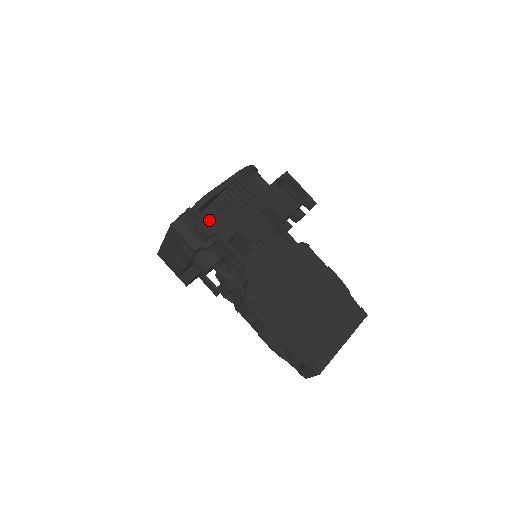
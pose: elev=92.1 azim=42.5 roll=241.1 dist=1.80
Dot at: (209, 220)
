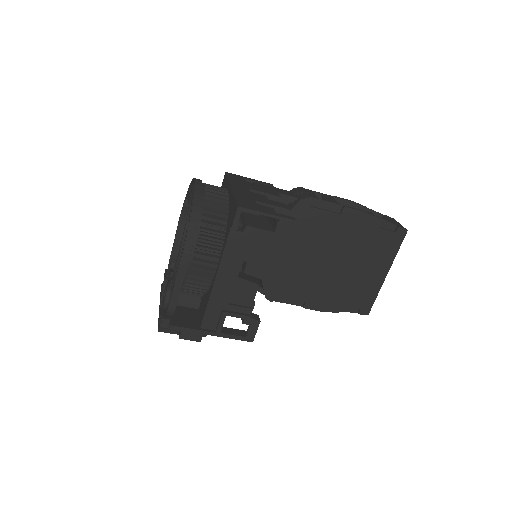
Dot at: occluded
